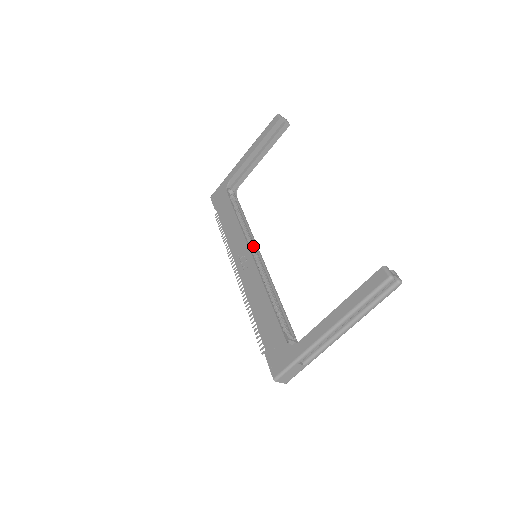
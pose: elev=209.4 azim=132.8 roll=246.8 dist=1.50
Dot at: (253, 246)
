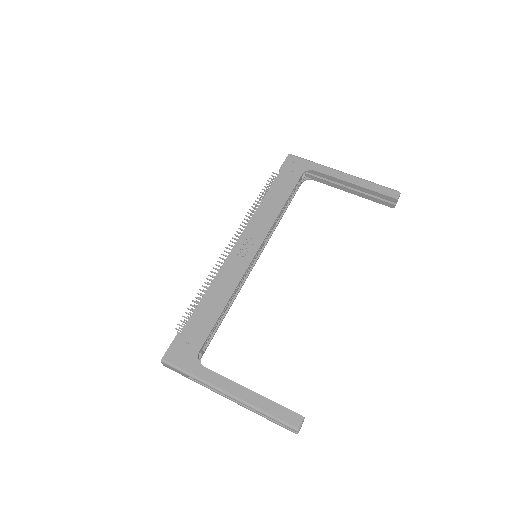
Dot at: (263, 244)
